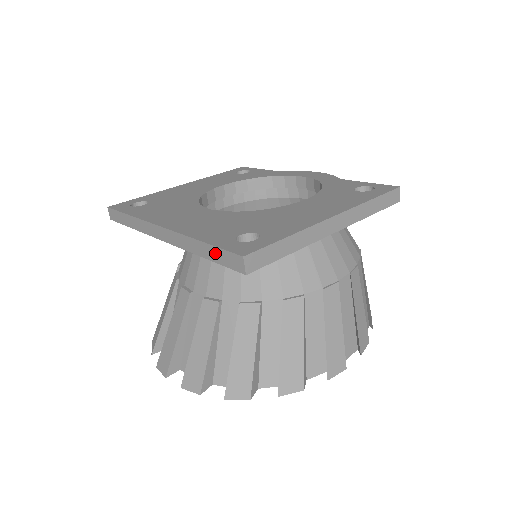
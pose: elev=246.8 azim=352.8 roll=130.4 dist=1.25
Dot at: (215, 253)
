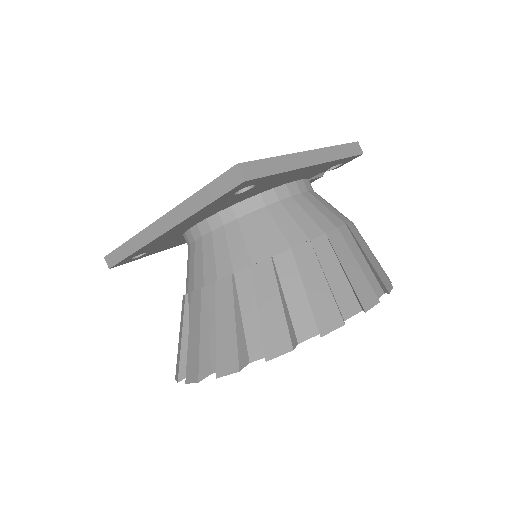
Dot at: (212, 190)
